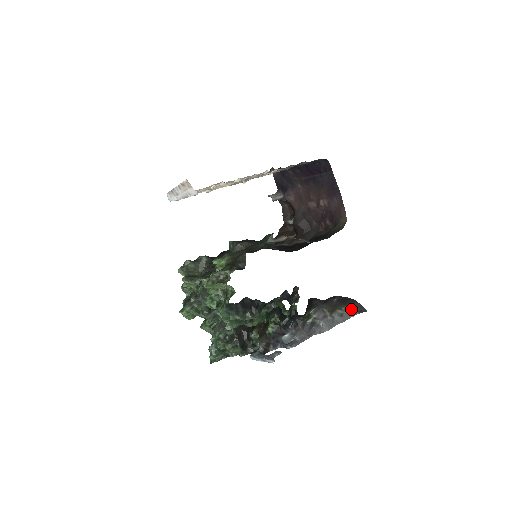
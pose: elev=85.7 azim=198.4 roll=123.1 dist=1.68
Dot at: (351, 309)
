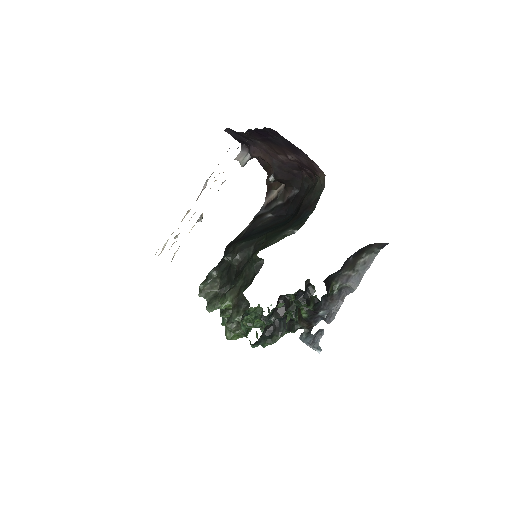
Dot at: (371, 251)
